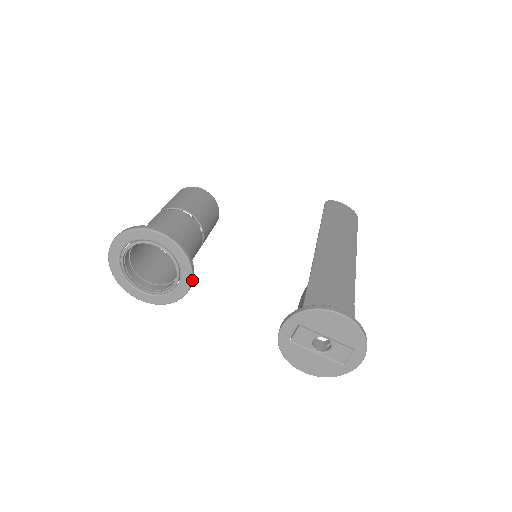
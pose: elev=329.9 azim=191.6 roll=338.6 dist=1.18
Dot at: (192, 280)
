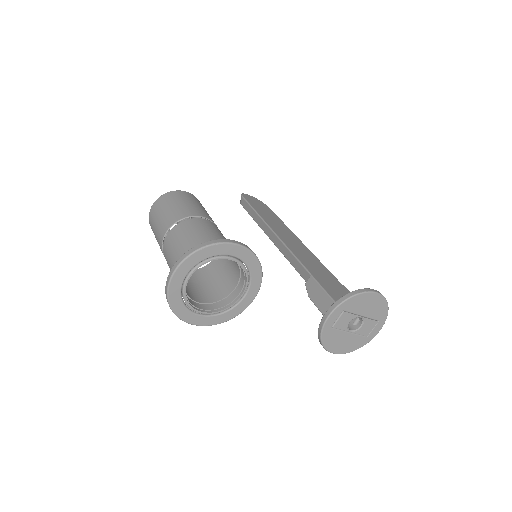
Dot at: occluded
